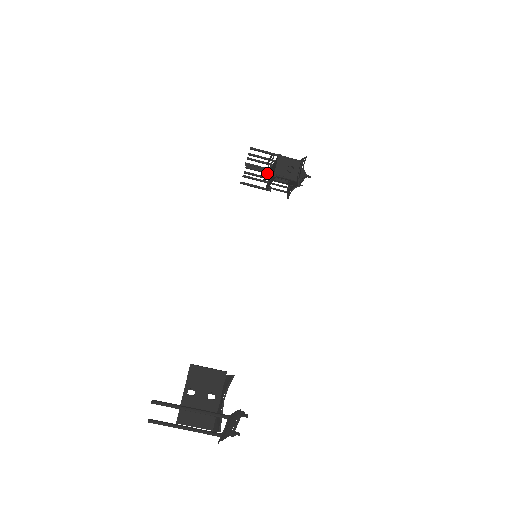
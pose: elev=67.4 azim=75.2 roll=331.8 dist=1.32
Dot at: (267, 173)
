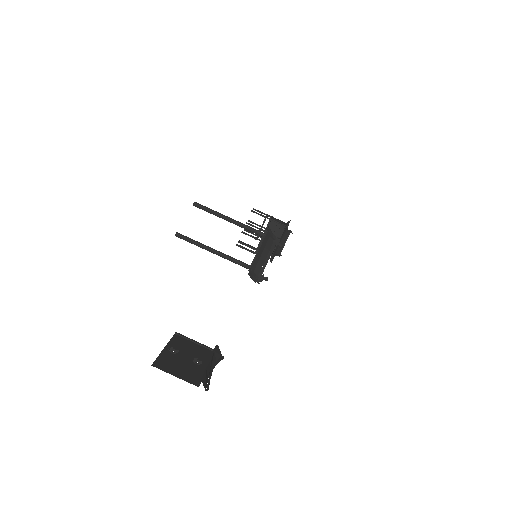
Dot at: (265, 217)
